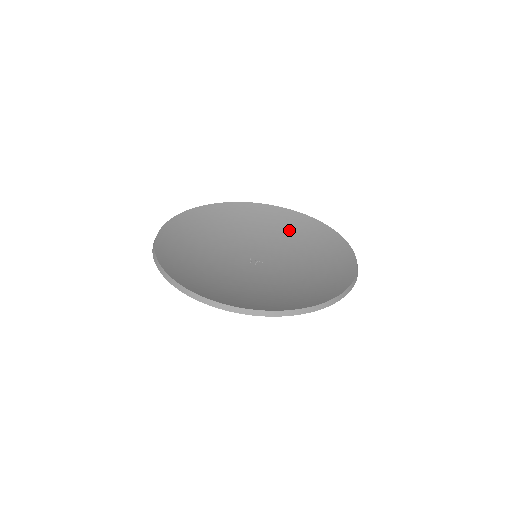
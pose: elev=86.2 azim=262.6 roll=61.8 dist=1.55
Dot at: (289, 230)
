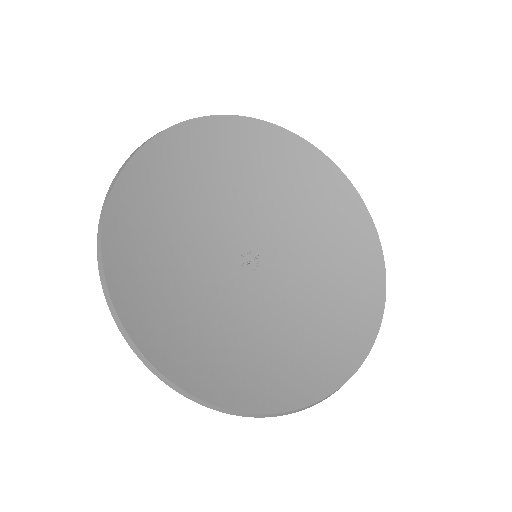
Dot at: (343, 261)
